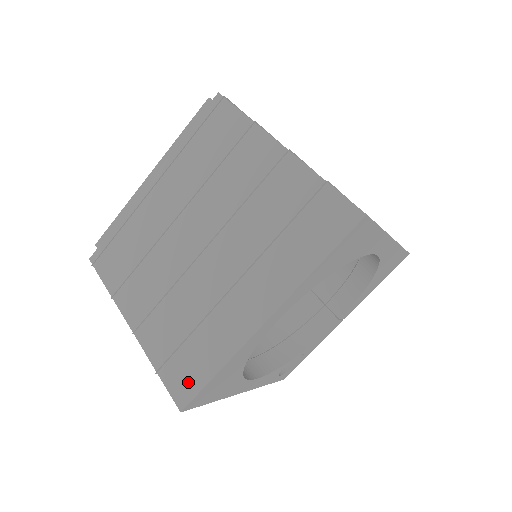
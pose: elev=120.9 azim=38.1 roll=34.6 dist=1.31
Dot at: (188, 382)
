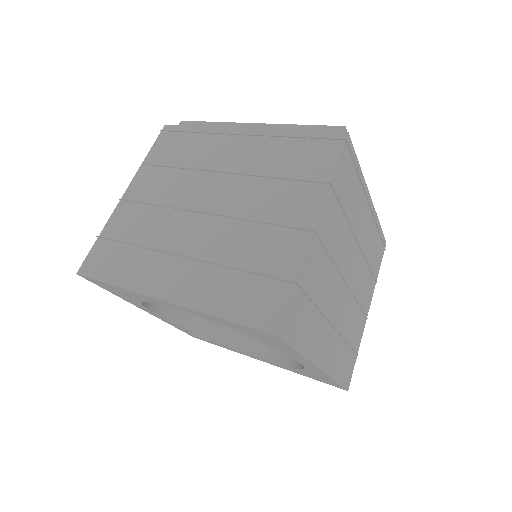
Dot at: (98, 266)
